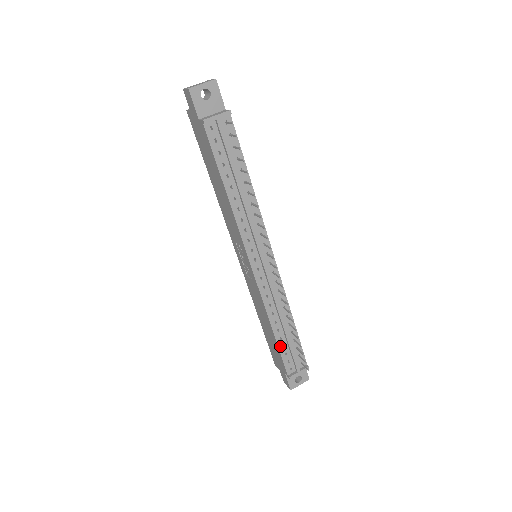
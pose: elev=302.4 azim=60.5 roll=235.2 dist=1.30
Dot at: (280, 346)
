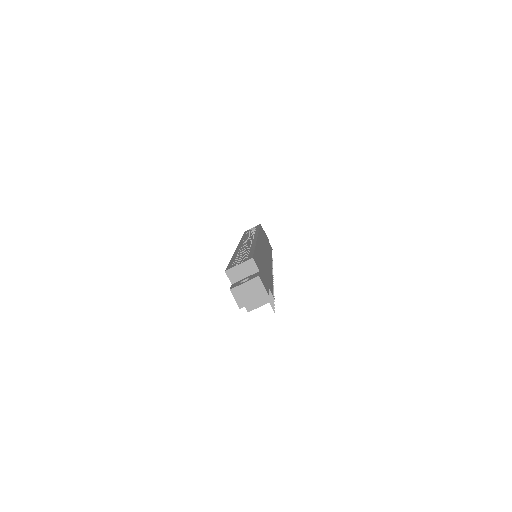
Dot at: occluded
